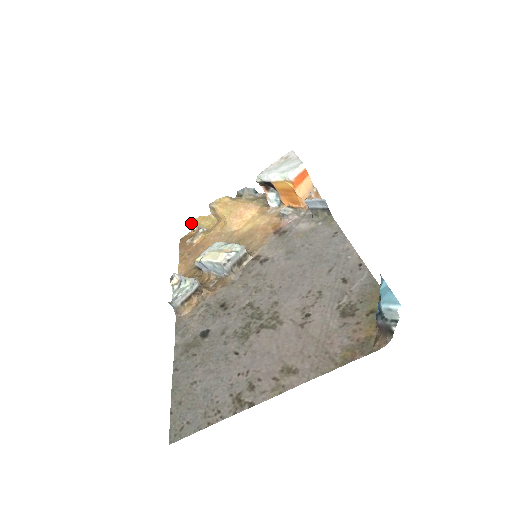
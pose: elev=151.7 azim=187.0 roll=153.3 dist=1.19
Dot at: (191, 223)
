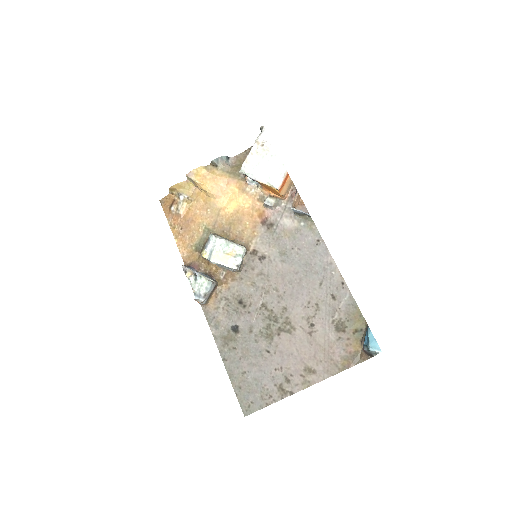
Dot at: (170, 189)
